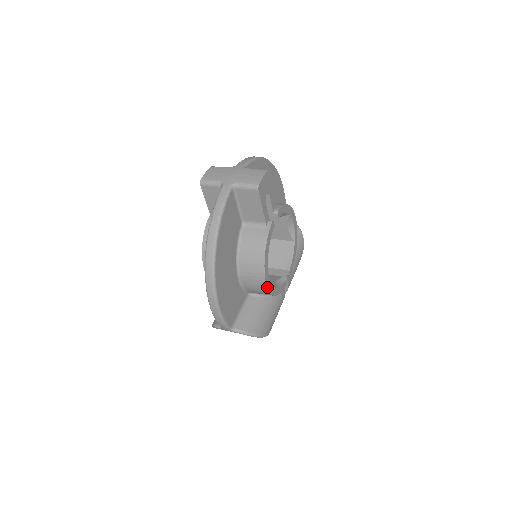
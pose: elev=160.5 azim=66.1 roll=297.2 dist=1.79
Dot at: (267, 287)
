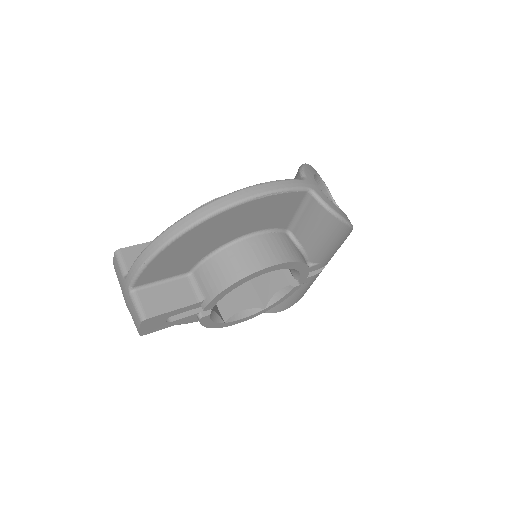
Dot at: (246, 320)
